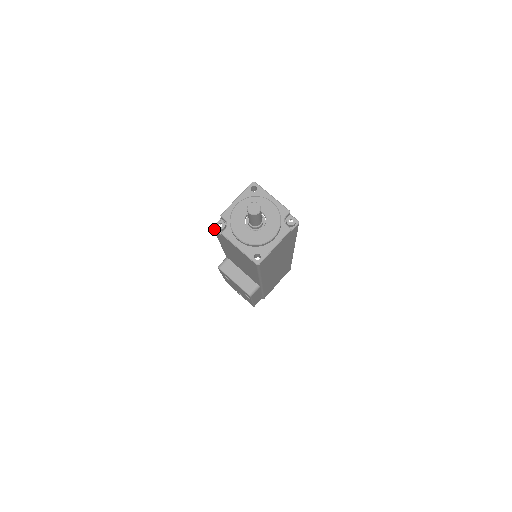
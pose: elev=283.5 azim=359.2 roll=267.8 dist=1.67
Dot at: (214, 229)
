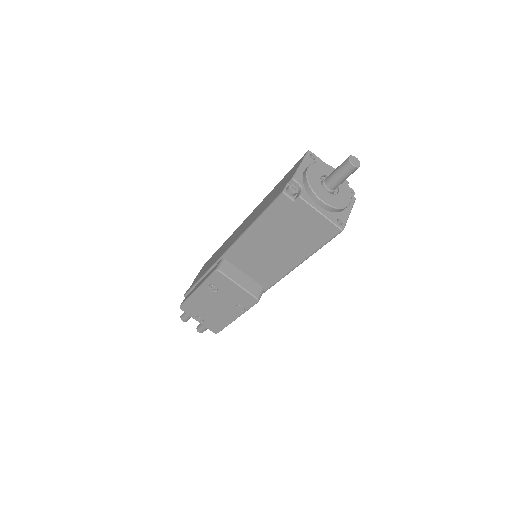
Dot at: (284, 194)
